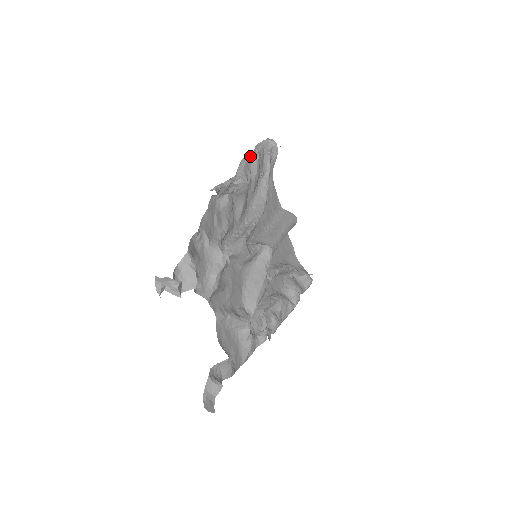
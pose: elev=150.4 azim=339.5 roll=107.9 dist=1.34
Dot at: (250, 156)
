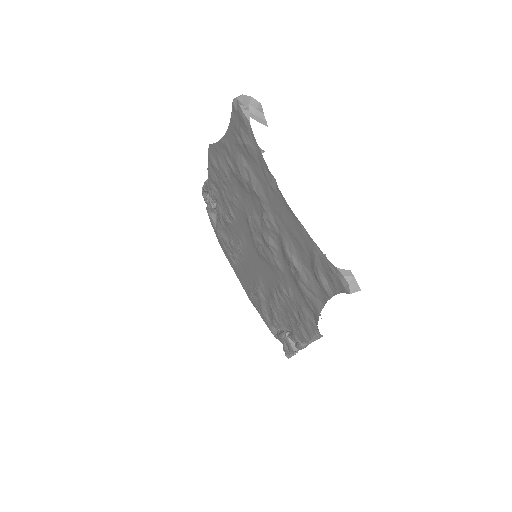
Dot at: occluded
